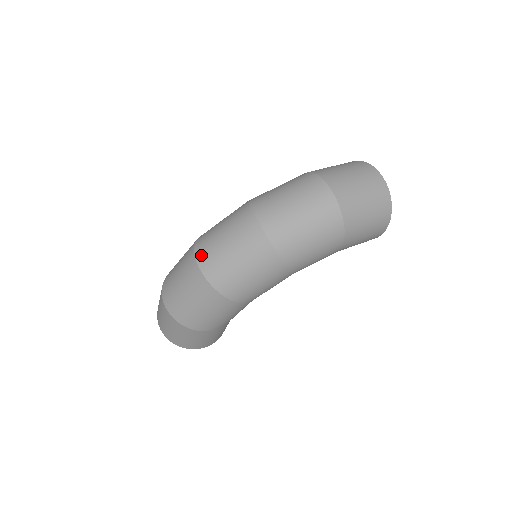
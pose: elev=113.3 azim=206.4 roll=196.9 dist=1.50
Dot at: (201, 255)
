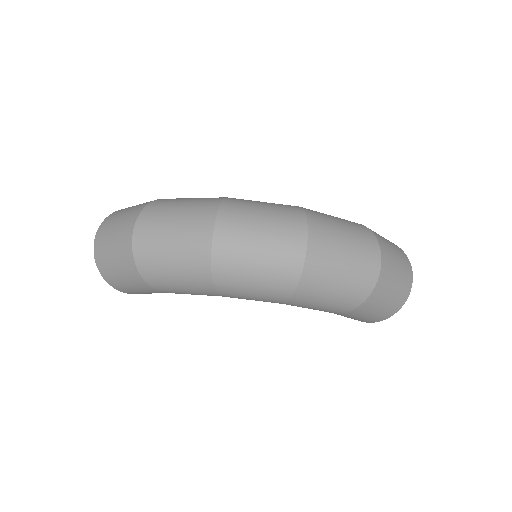
Dot at: (224, 222)
